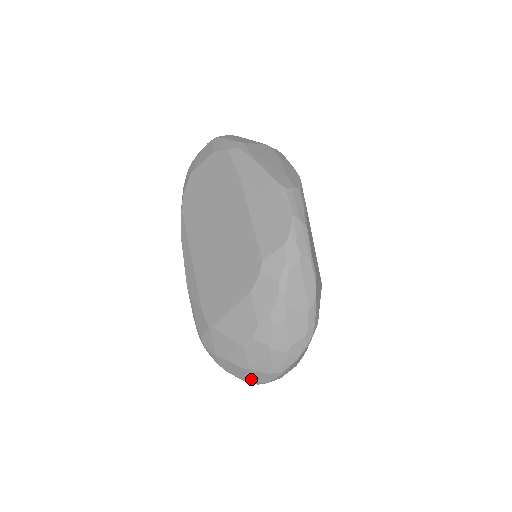
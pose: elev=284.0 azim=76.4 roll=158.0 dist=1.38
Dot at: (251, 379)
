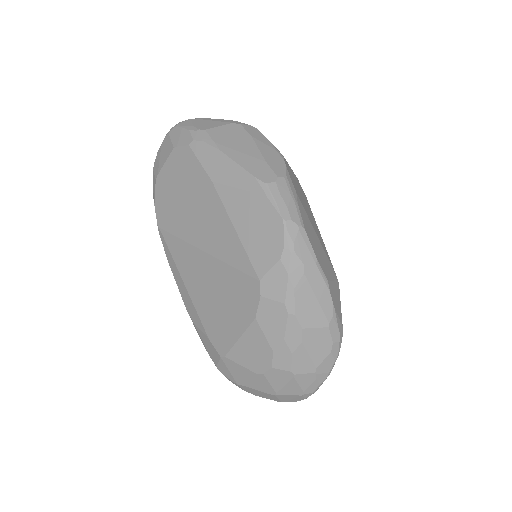
Dot at: (282, 400)
